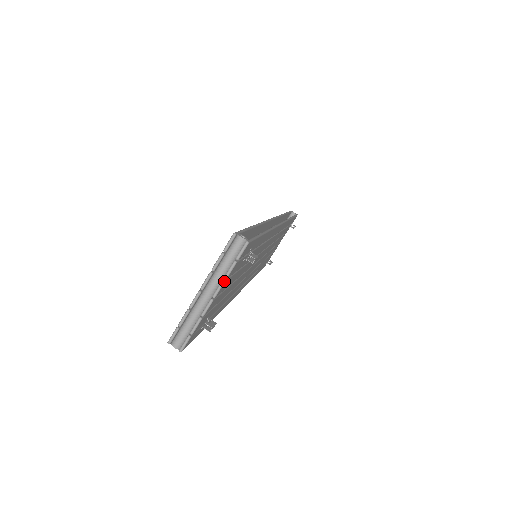
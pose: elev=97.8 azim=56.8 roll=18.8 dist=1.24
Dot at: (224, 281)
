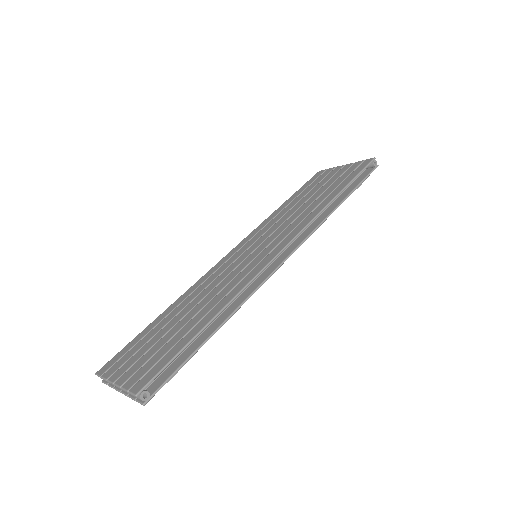
Dot at: (128, 396)
